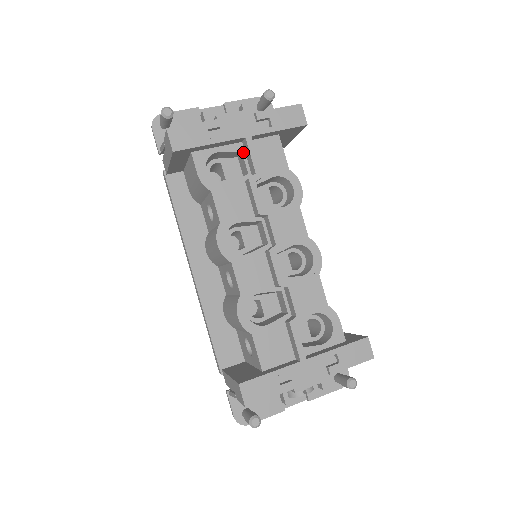
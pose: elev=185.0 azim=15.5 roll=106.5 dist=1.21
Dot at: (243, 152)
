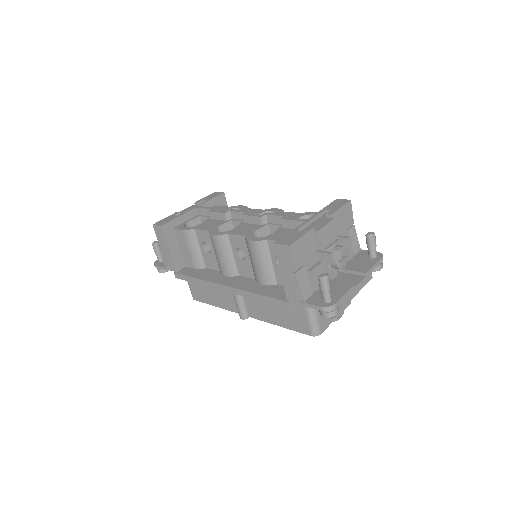
Dot at: (201, 216)
